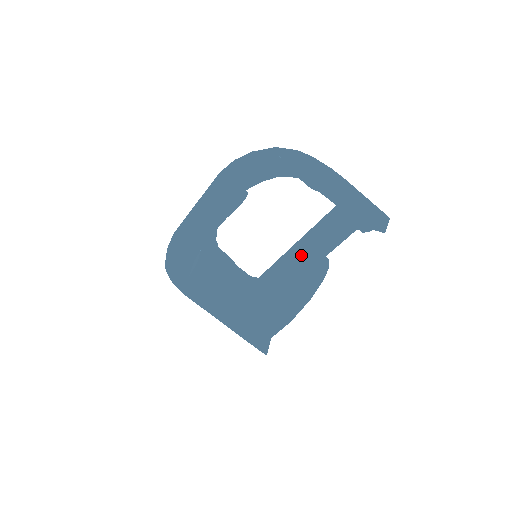
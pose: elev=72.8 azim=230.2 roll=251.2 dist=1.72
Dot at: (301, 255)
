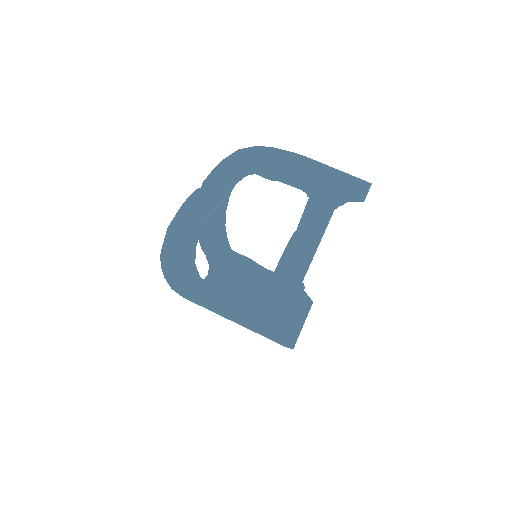
Dot at: occluded
